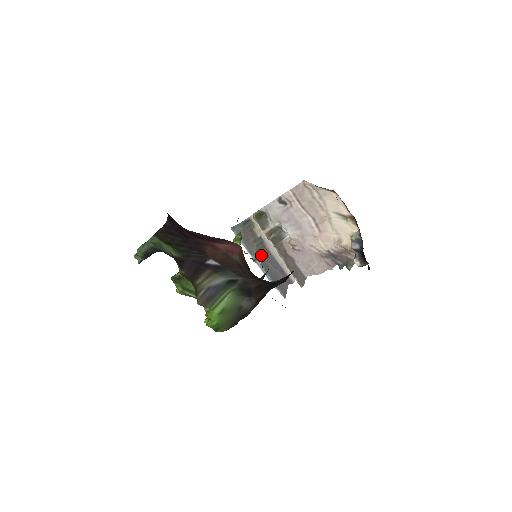
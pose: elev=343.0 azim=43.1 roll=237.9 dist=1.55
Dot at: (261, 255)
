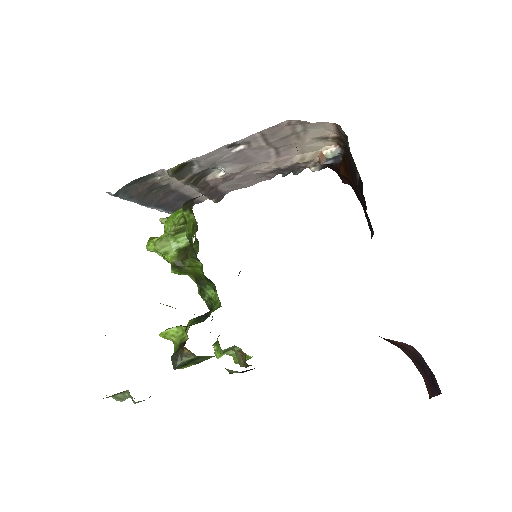
Dot at: (161, 199)
